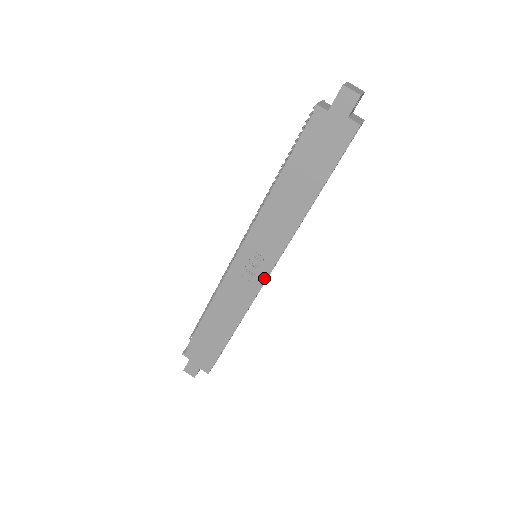
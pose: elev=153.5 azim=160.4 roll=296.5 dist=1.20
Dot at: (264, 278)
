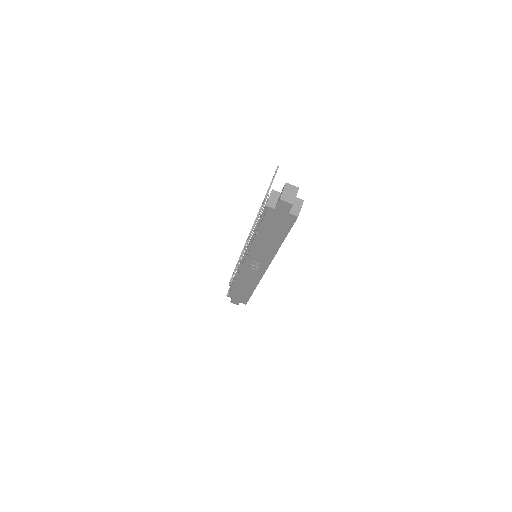
Dot at: (264, 272)
